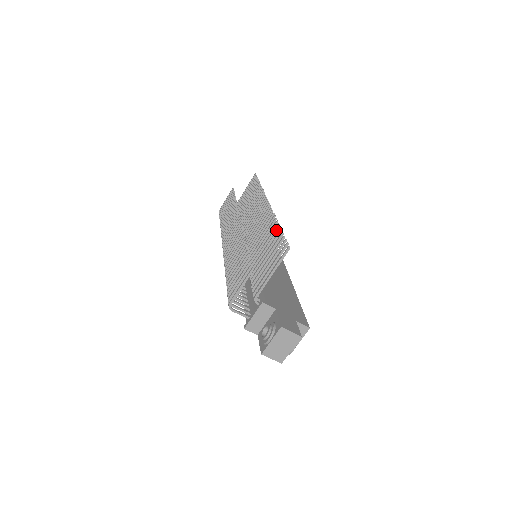
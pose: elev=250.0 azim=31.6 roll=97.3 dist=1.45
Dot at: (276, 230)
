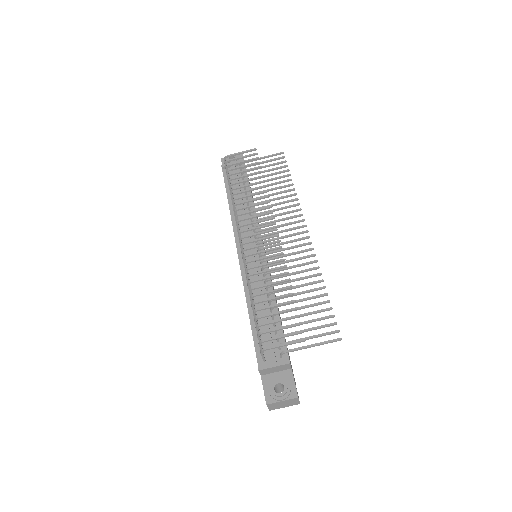
Dot at: (323, 294)
